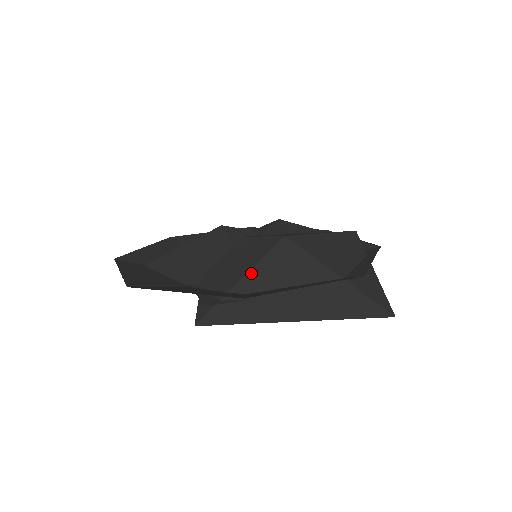
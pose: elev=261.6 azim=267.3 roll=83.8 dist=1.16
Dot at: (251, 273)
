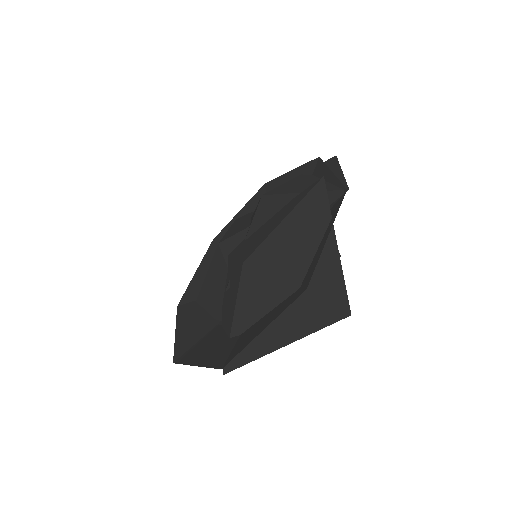
Dot at: (236, 313)
